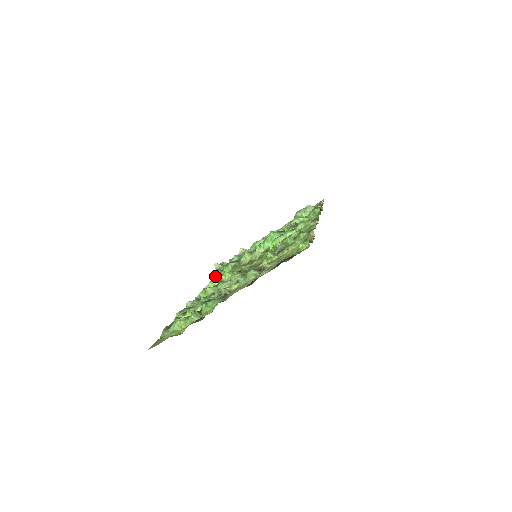
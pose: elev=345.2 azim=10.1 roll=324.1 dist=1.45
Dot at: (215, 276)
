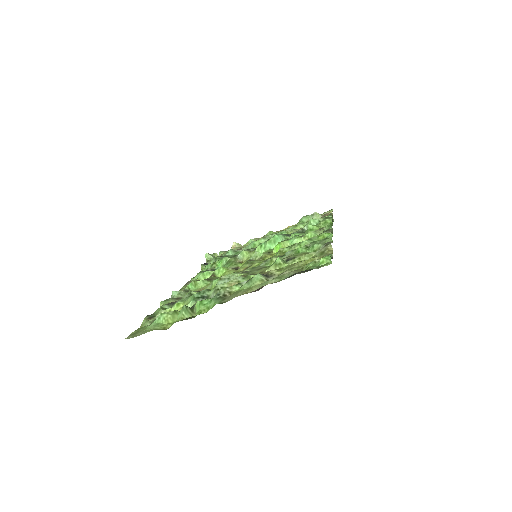
Dot at: (206, 267)
